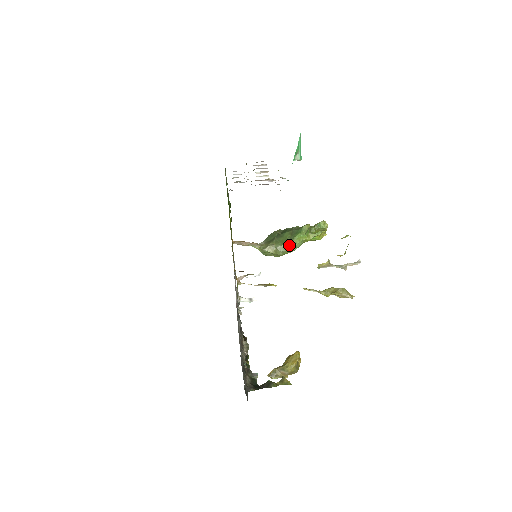
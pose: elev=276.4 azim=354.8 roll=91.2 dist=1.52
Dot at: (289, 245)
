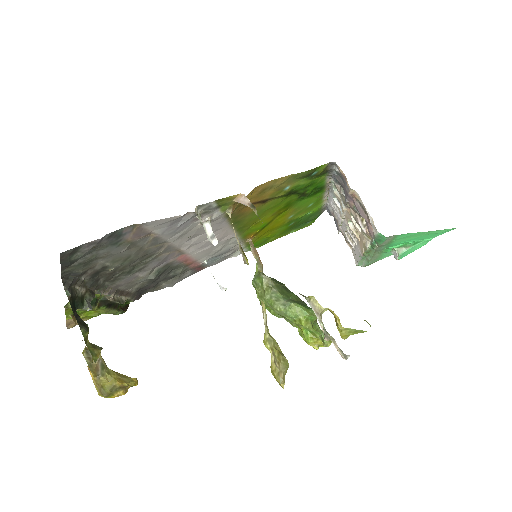
Dot at: (285, 300)
